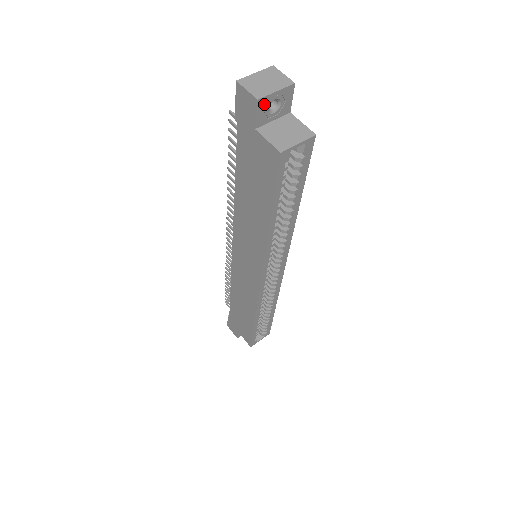
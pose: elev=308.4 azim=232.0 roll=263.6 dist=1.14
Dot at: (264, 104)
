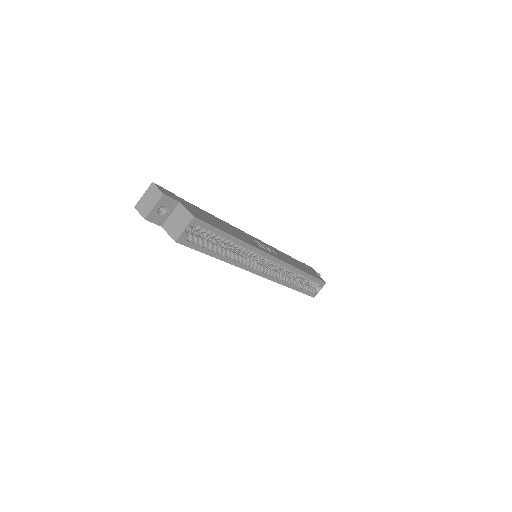
Dot at: (153, 216)
